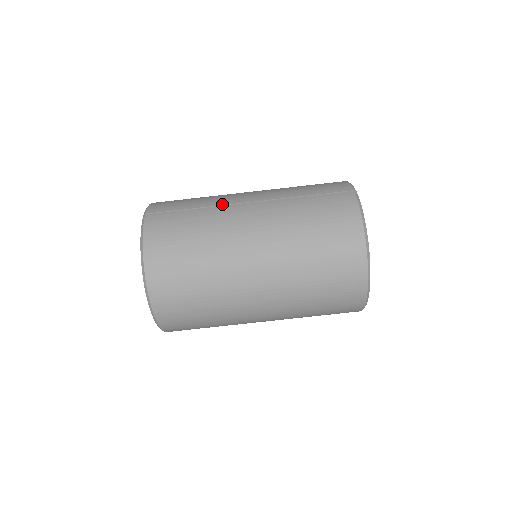
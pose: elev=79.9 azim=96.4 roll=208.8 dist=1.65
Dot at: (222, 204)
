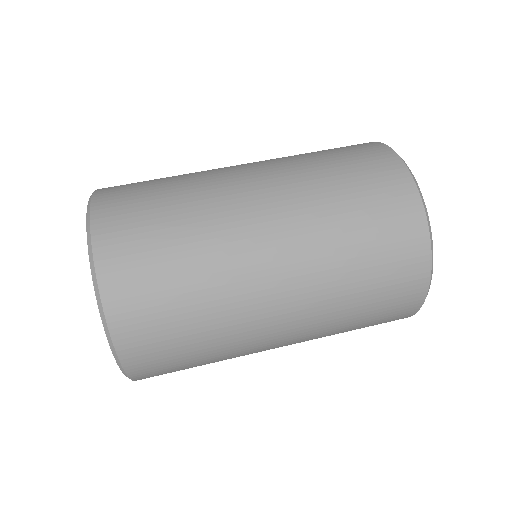
Dot at: occluded
